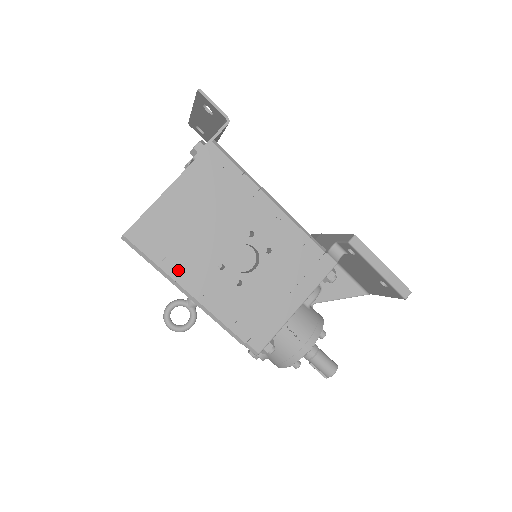
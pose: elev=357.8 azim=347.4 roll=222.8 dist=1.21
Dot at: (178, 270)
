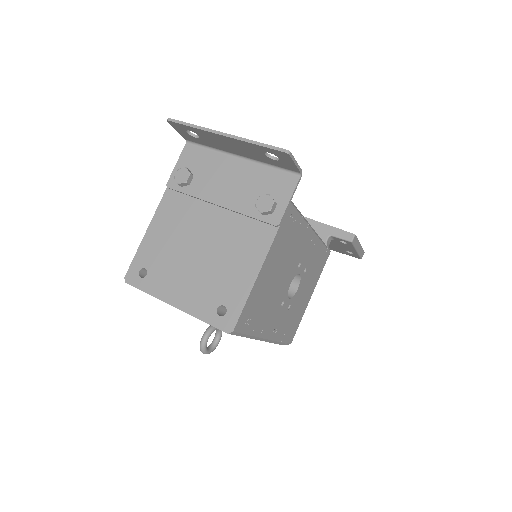
Dot at: (261, 328)
